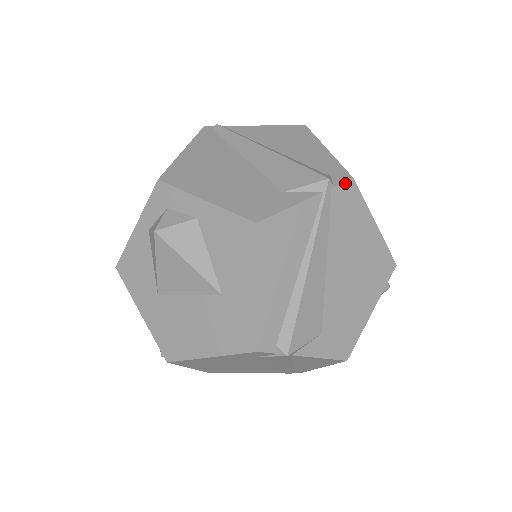
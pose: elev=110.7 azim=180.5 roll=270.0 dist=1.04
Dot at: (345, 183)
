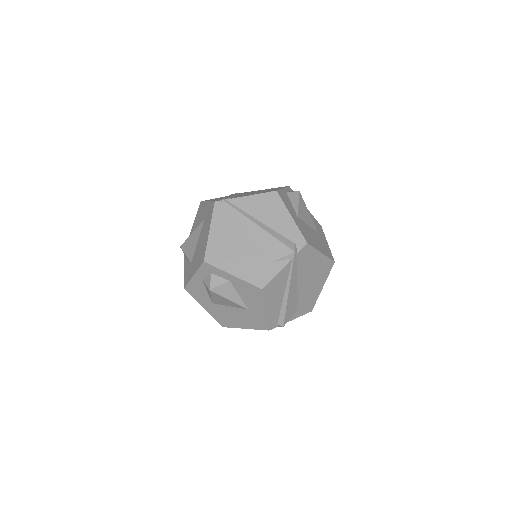
Dot at: (303, 248)
